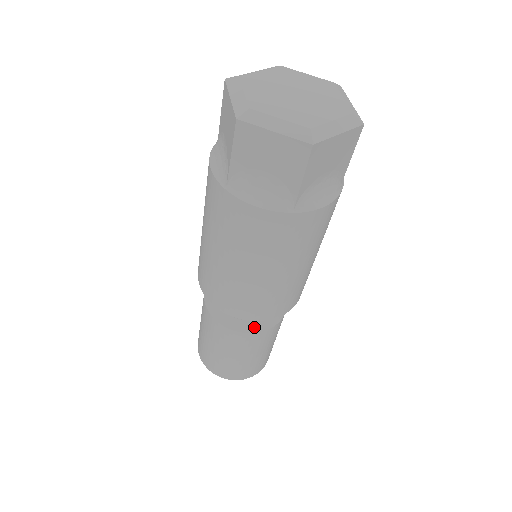
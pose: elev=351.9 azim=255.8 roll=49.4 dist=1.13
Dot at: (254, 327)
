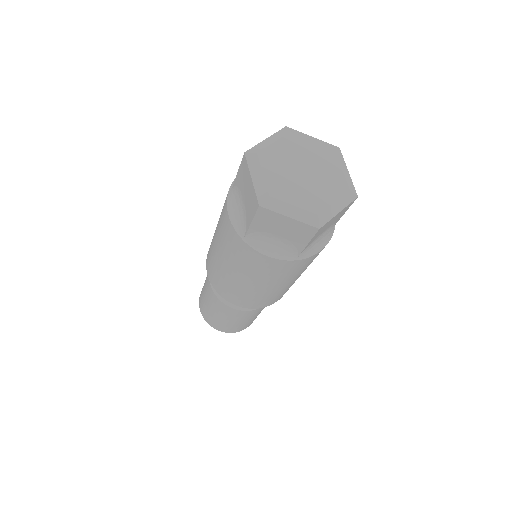
Dot at: occluded
